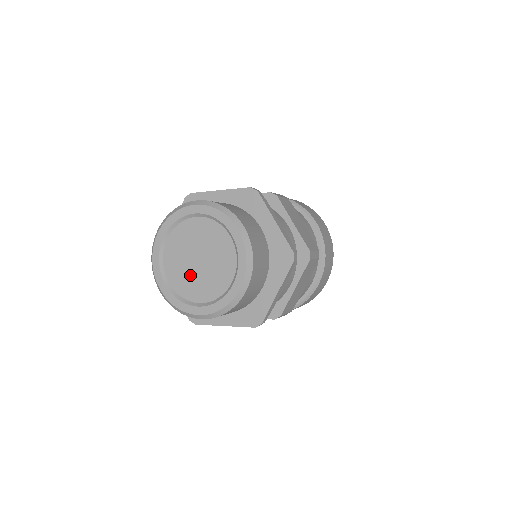
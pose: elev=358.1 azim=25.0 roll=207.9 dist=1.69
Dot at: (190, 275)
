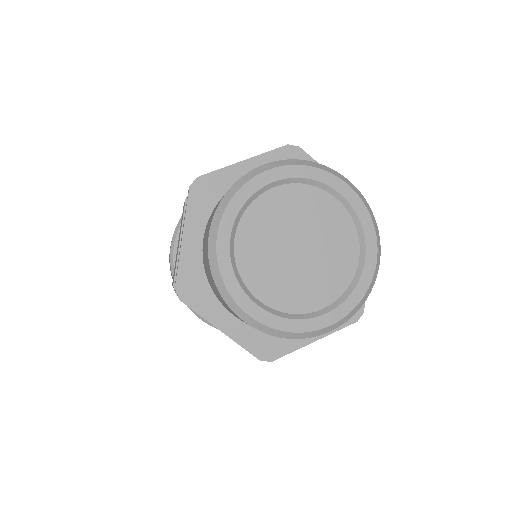
Dot at: (293, 275)
